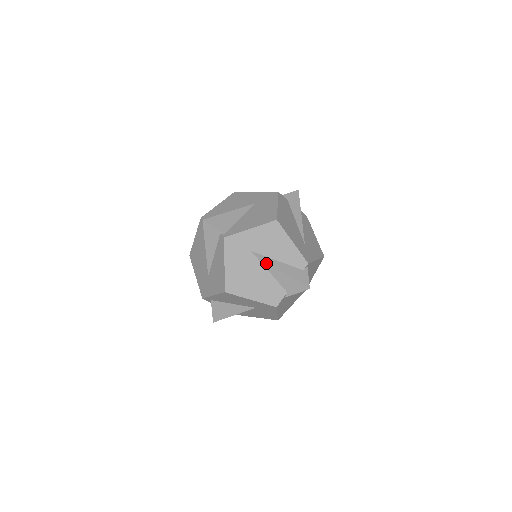
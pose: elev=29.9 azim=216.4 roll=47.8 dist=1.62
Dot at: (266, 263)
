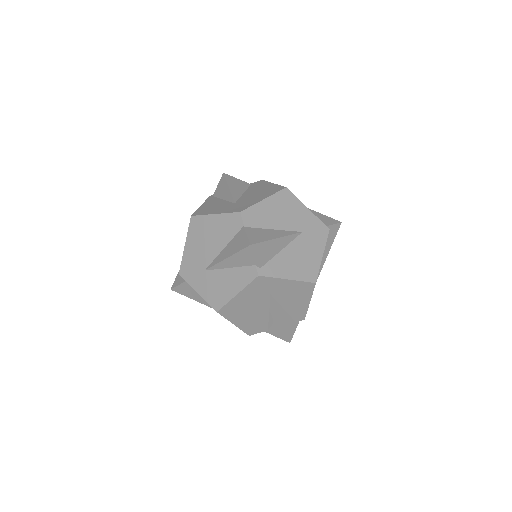
Dot at: (274, 309)
